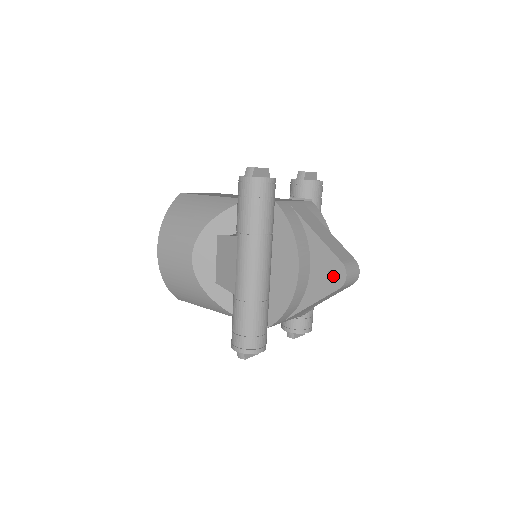
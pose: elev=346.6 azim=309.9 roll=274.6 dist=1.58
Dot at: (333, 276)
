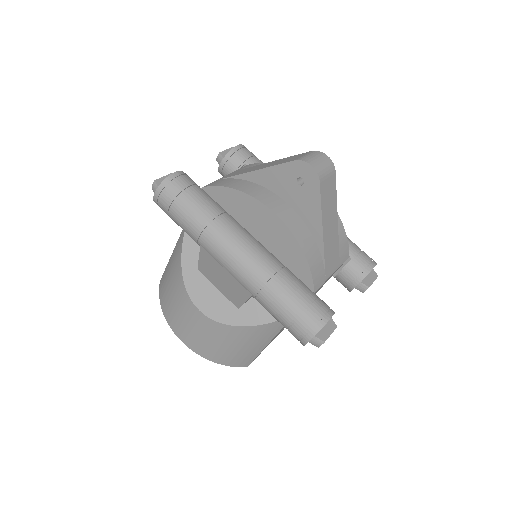
Dot at: (304, 181)
